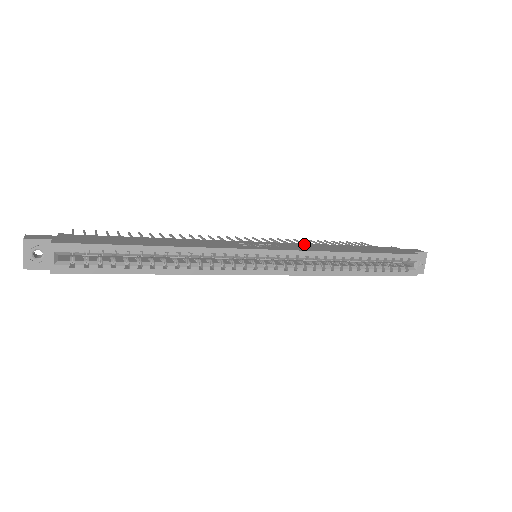
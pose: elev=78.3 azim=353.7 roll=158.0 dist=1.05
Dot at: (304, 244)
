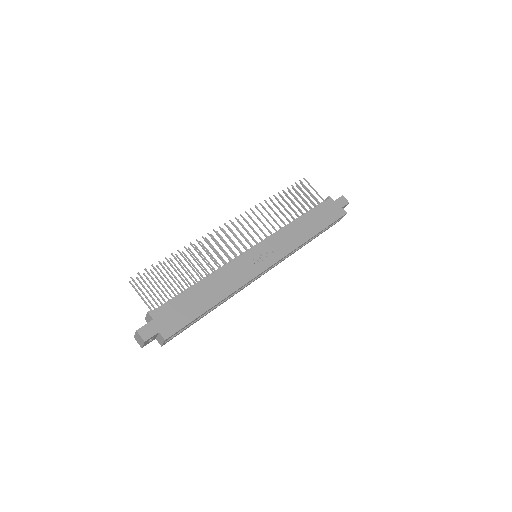
Dot at: (282, 232)
